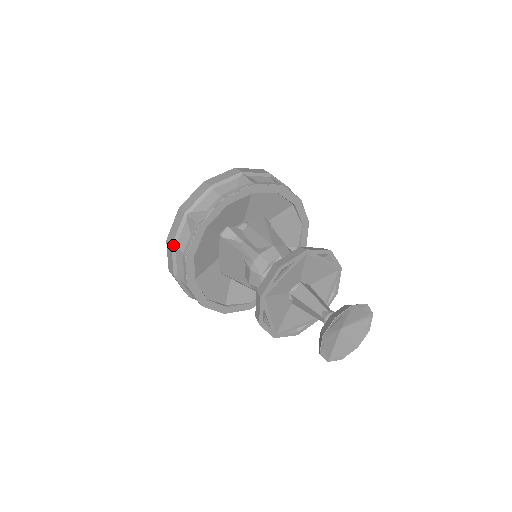
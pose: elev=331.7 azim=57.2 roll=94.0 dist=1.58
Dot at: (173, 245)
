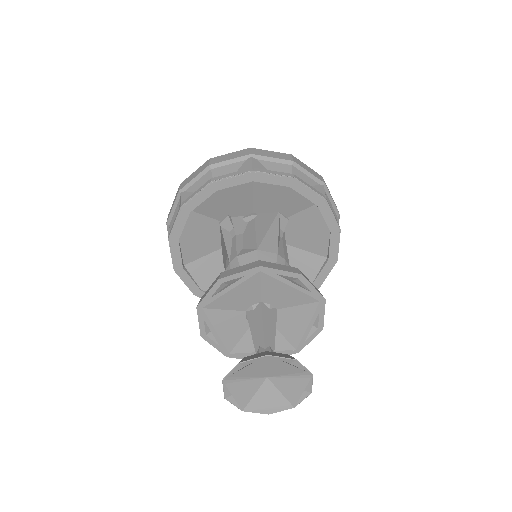
Dot at: (167, 223)
